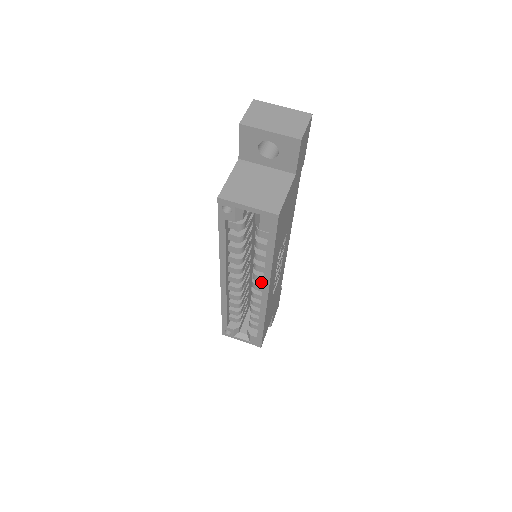
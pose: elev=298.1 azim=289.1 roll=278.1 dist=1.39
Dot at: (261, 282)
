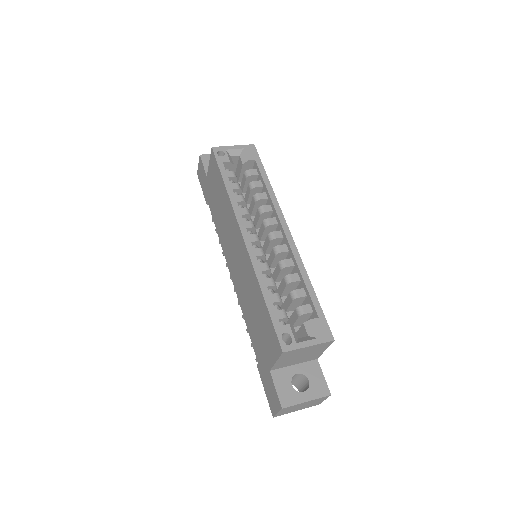
Dot at: (275, 233)
